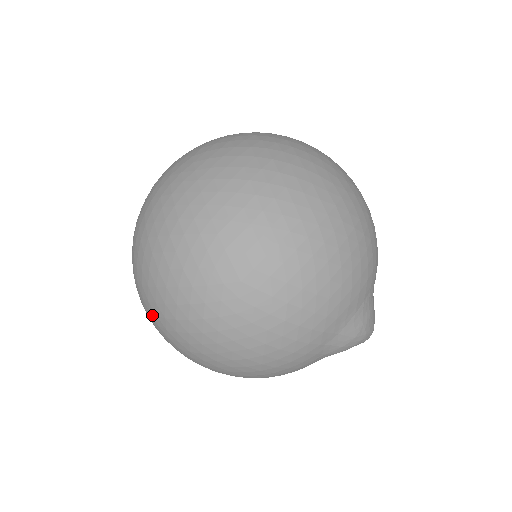
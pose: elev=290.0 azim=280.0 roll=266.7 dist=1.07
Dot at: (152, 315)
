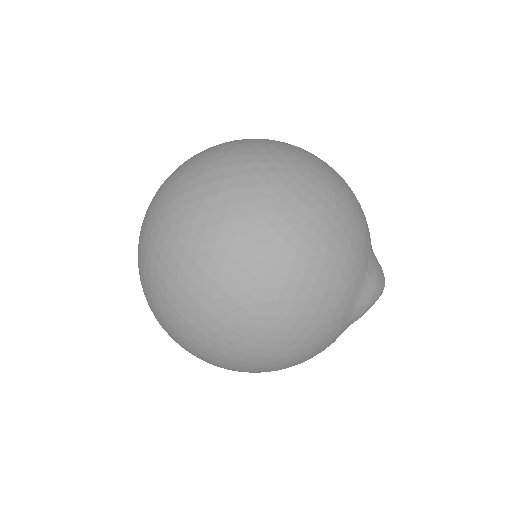
Dot at: occluded
